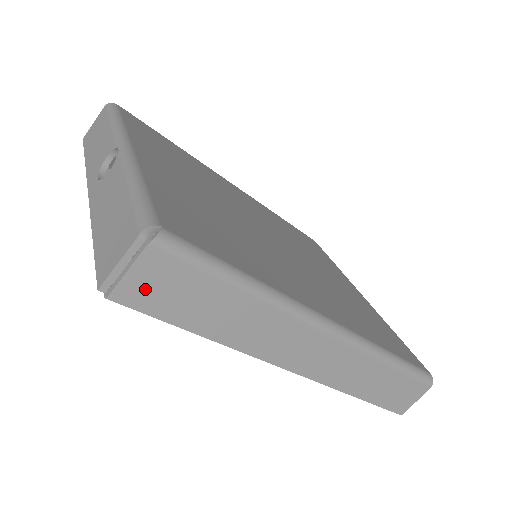
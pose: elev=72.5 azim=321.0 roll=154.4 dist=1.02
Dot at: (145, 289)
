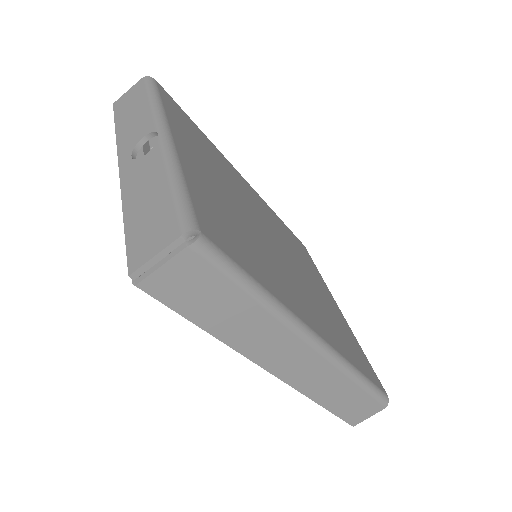
Dot at: (172, 284)
